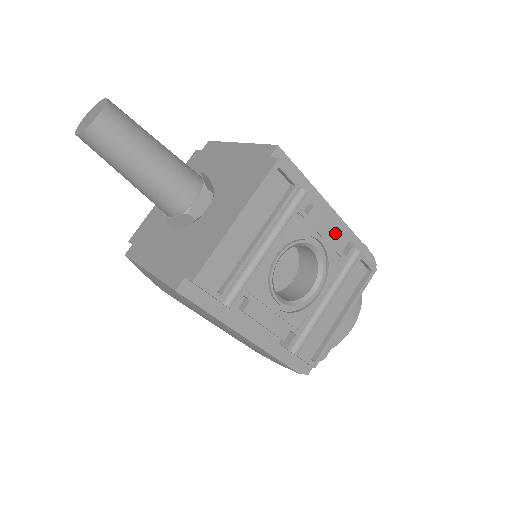
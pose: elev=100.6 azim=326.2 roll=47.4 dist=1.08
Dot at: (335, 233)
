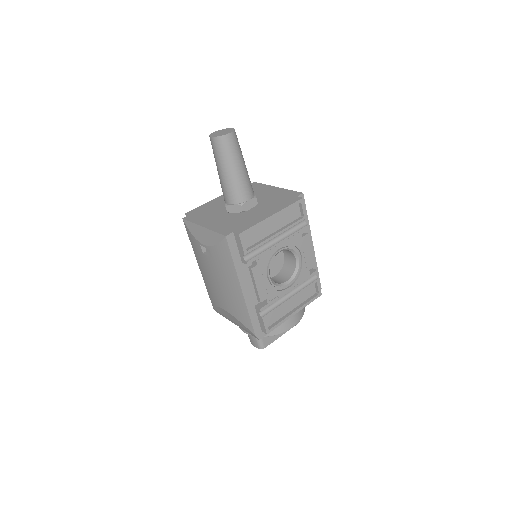
Dot at: (310, 257)
